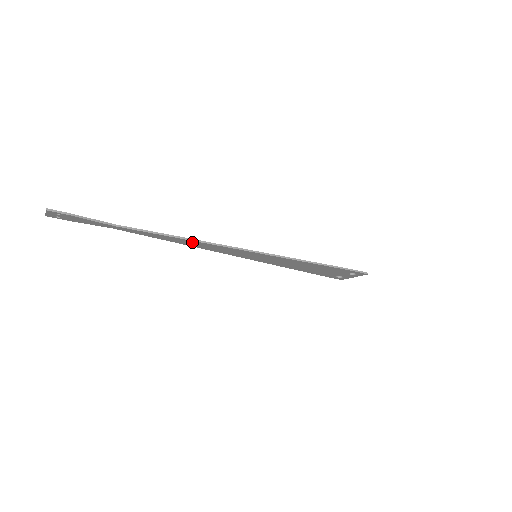
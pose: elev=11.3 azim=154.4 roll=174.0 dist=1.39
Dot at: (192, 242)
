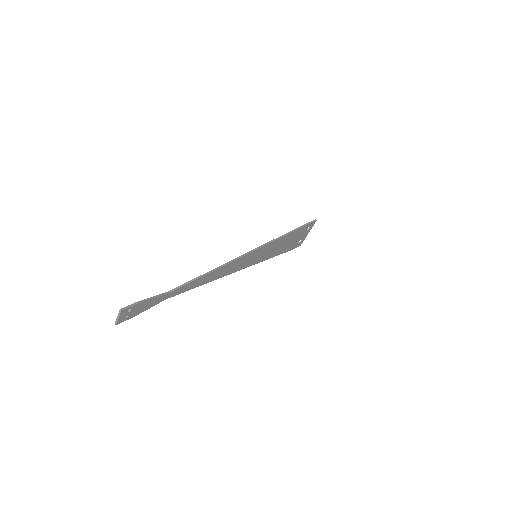
Dot at: (219, 271)
